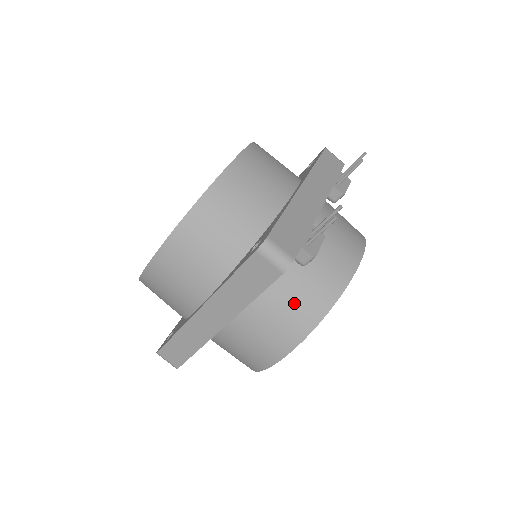
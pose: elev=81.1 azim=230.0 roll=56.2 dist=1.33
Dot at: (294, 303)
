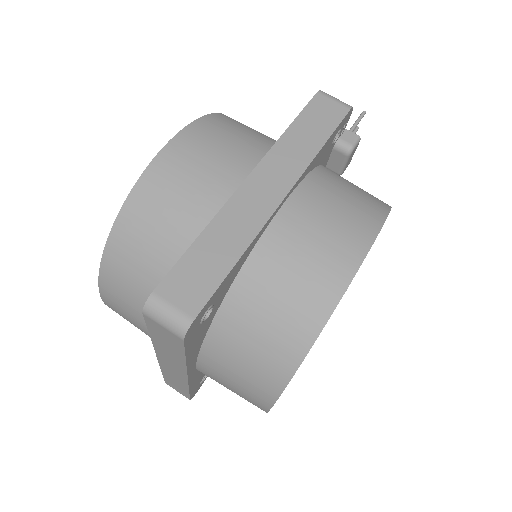
Dot at: (355, 189)
